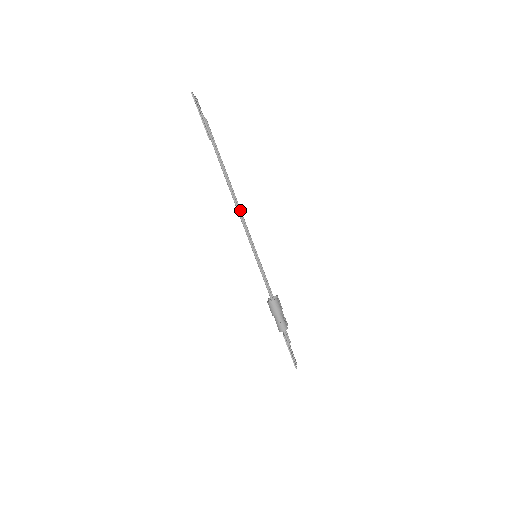
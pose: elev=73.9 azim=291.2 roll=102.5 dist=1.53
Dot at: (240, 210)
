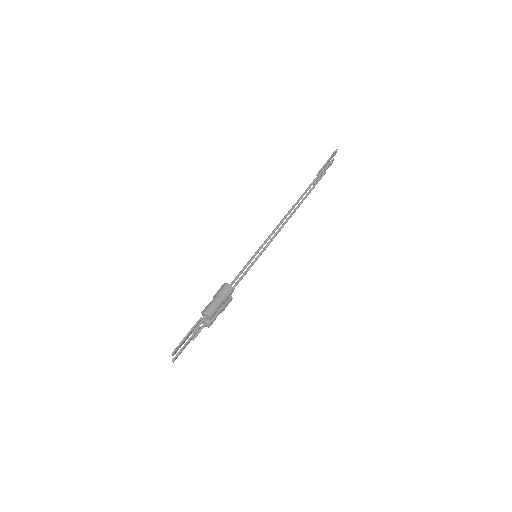
Dot at: (282, 227)
